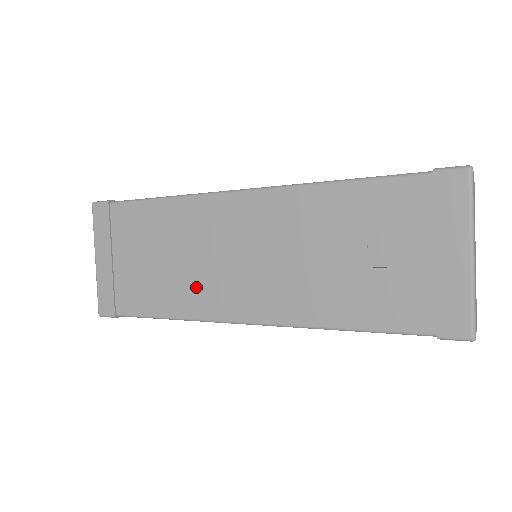
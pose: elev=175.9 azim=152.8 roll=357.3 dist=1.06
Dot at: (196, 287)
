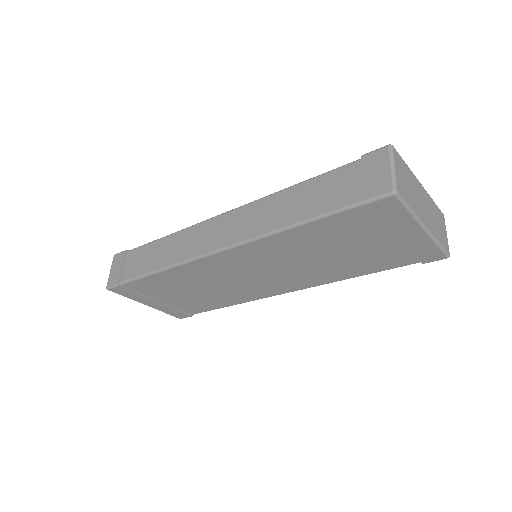
Dot at: (234, 293)
